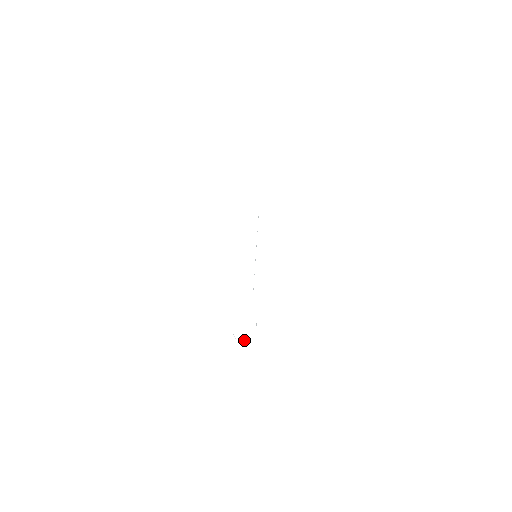
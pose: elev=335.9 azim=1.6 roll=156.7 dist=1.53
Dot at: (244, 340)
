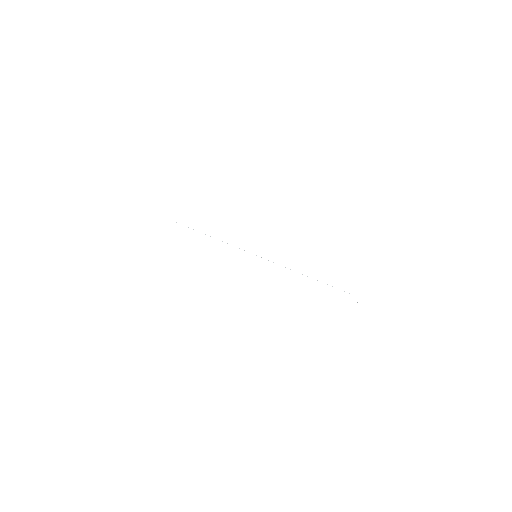
Dot at: occluded
